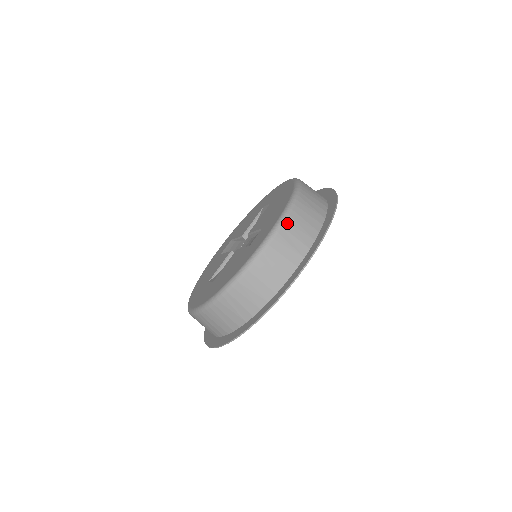
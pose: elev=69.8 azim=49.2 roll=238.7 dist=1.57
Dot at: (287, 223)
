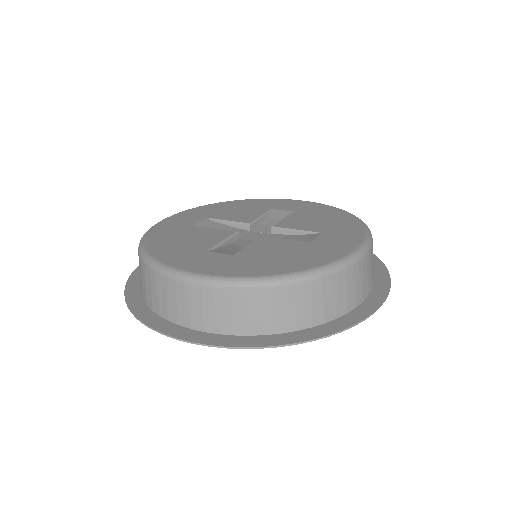
Dot at: (211, 290)
